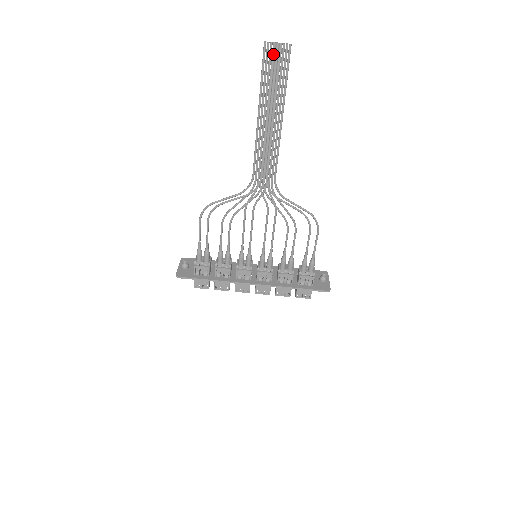
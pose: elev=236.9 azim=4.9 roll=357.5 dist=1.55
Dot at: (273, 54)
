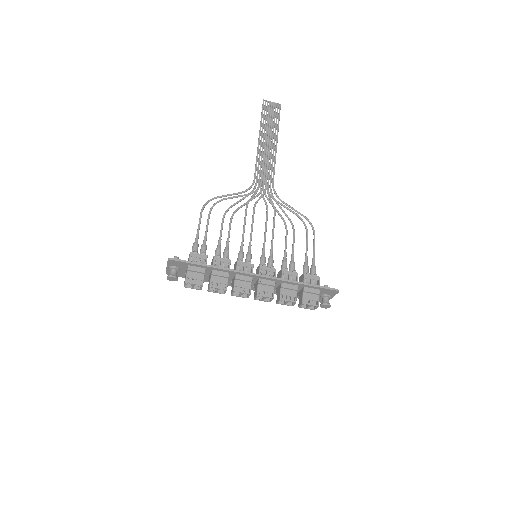
Dot at: (269, 107)
